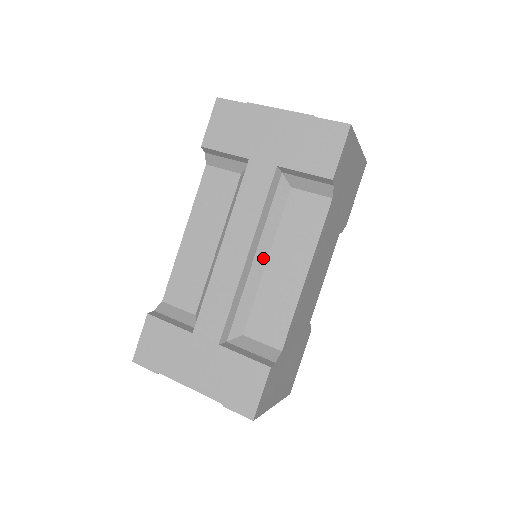
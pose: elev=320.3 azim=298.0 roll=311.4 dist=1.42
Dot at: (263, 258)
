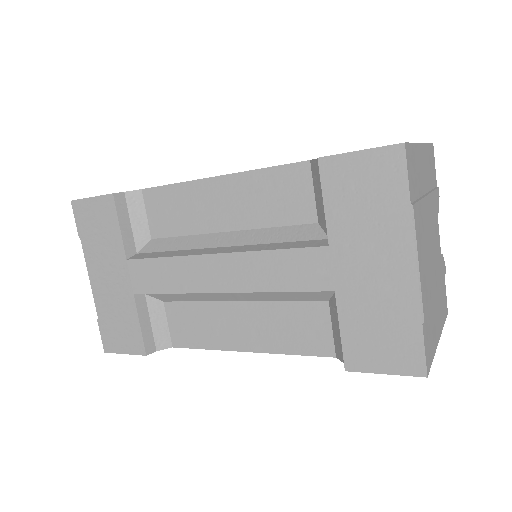
Dot at: (237, 298)
